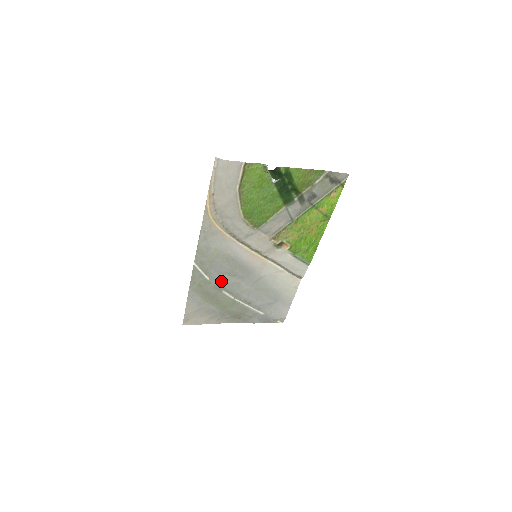
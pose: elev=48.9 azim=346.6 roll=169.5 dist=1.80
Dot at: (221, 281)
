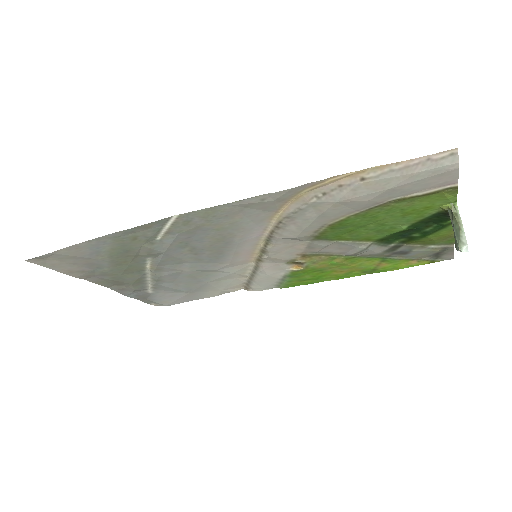
Dot at: (170, 250)
